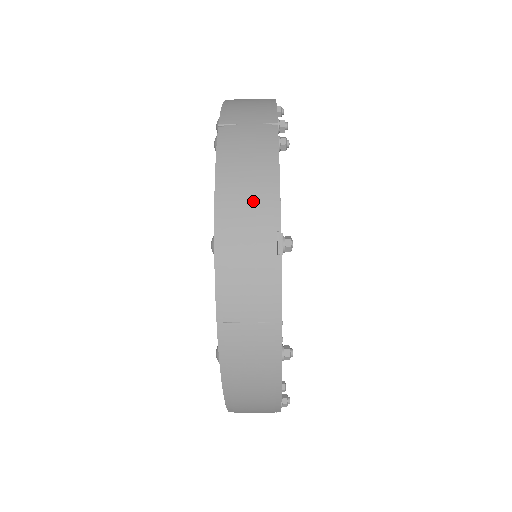
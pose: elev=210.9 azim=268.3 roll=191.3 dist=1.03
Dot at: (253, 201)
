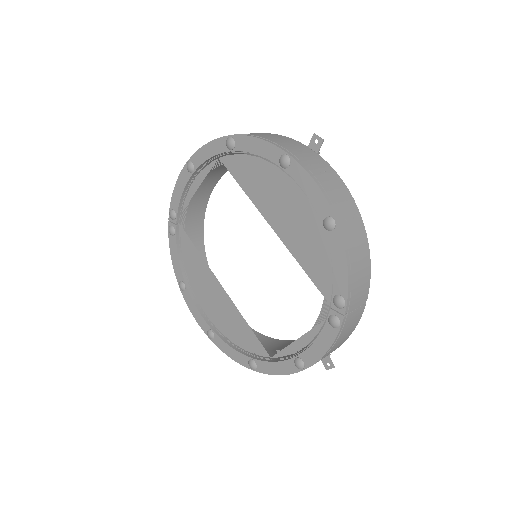
Dot at: occluded
